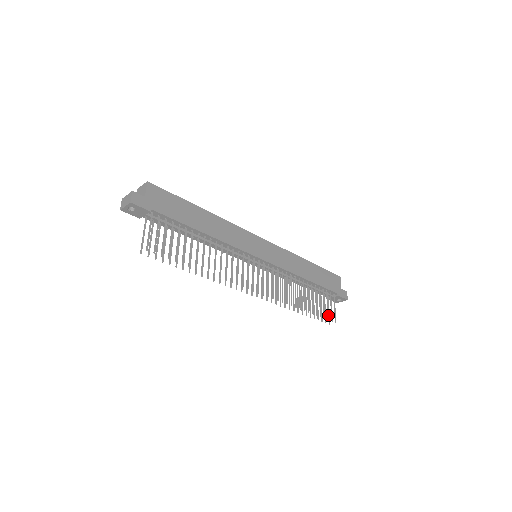
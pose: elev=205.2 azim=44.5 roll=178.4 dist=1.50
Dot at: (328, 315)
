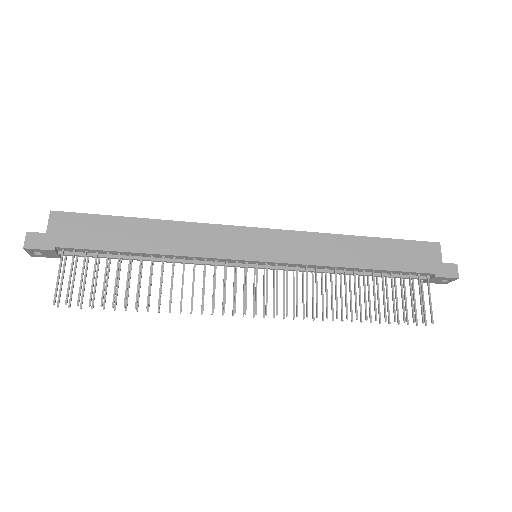
Dot at: (413, 315)
